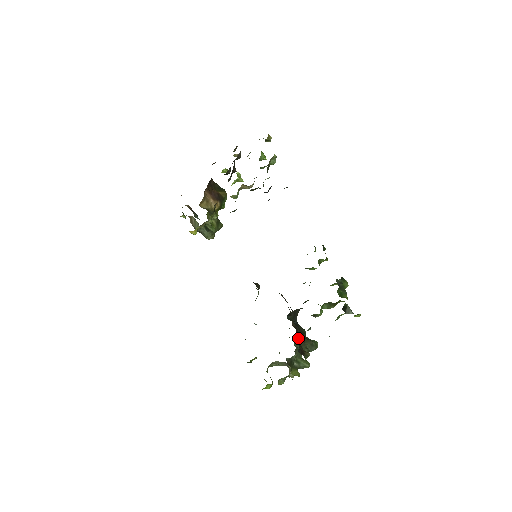
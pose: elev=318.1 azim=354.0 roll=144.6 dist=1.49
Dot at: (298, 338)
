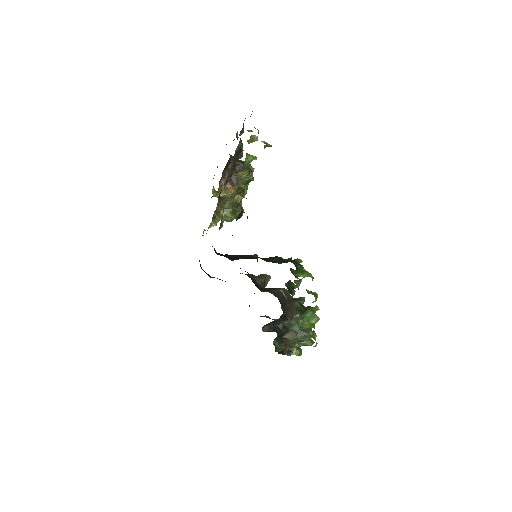
Dot at: occluded
